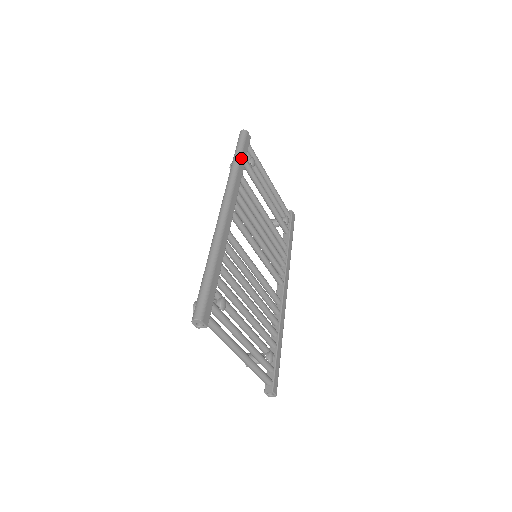
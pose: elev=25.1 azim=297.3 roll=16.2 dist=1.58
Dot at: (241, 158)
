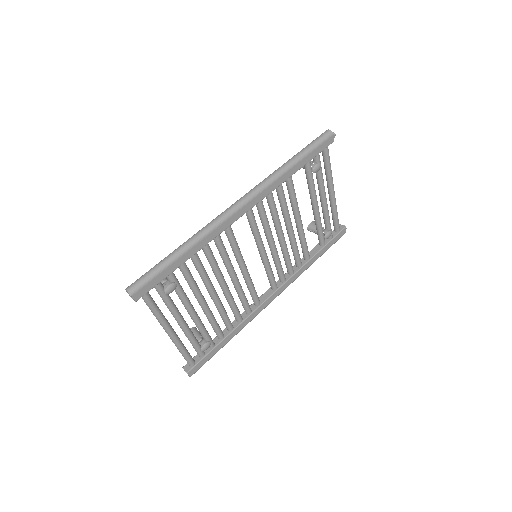
Dot at: (301, 160)
